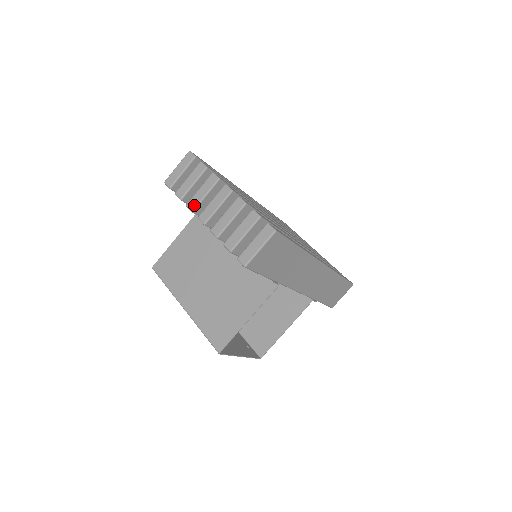
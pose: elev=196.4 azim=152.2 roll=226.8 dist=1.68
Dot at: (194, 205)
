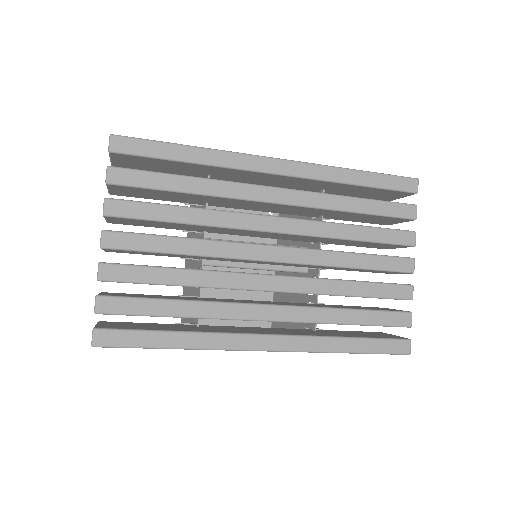
Dot at: occluded
